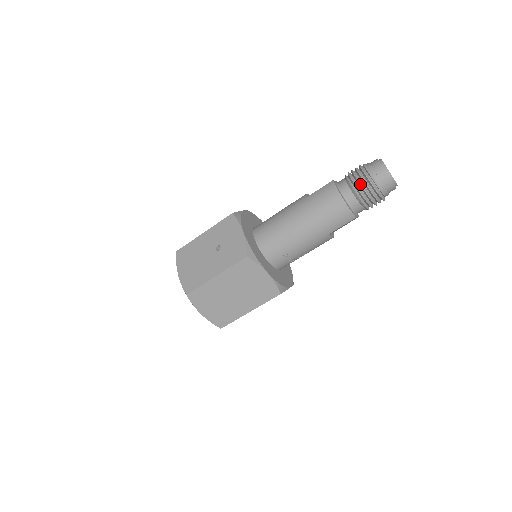
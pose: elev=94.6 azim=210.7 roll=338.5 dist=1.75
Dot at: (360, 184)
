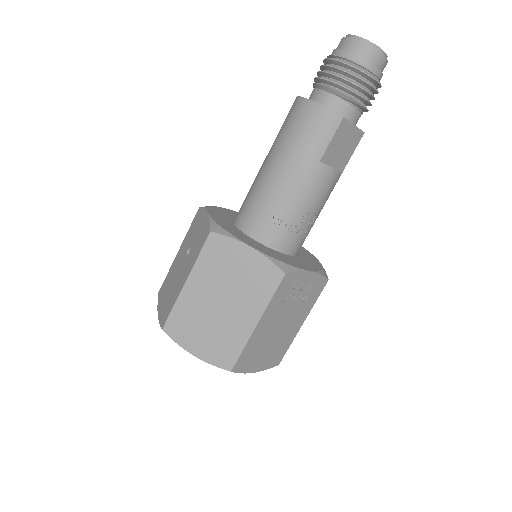
Dot at: (326, 72)
